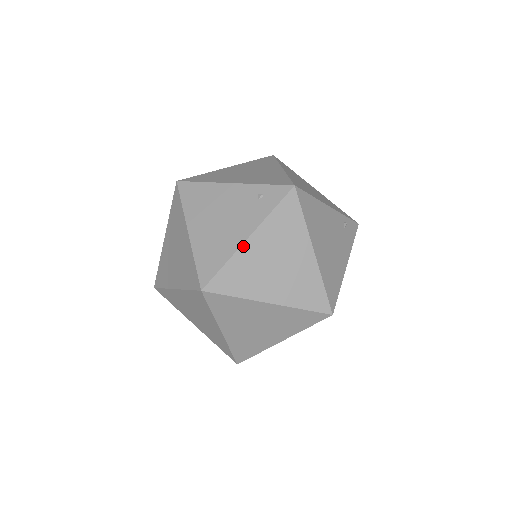
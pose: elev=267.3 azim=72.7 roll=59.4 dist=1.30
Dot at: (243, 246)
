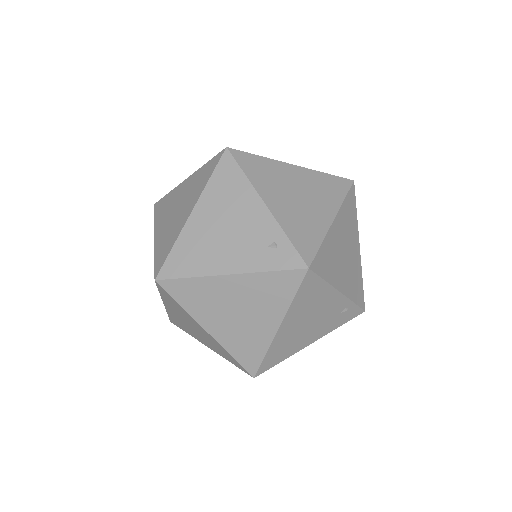
Dot at: (218, 277)
